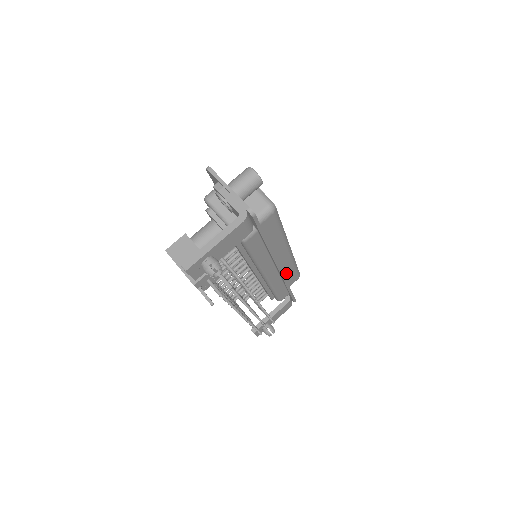
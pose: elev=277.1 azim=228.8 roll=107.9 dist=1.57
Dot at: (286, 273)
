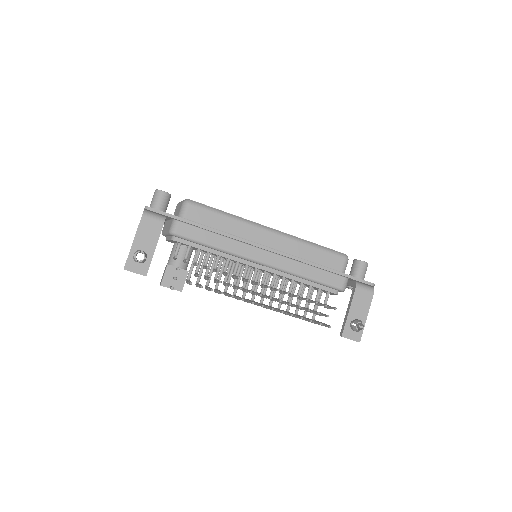
Dot at: (306, 256)
